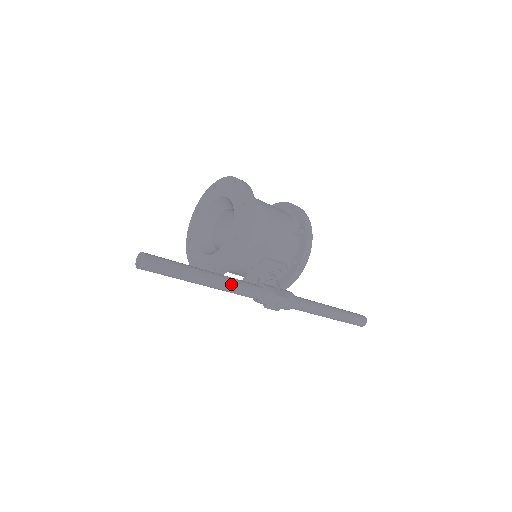
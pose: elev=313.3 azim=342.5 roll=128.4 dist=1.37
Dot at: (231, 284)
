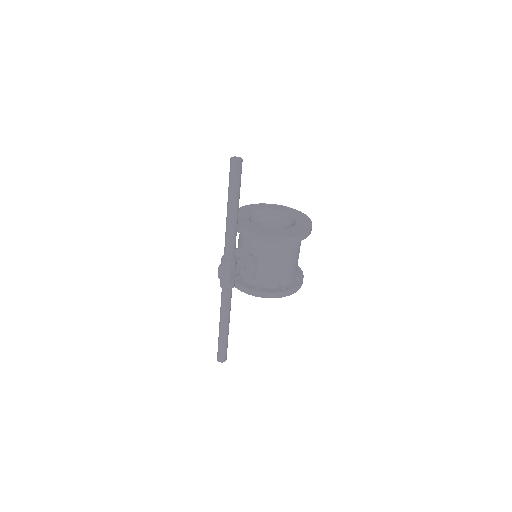
Dot at: (232, 232)
